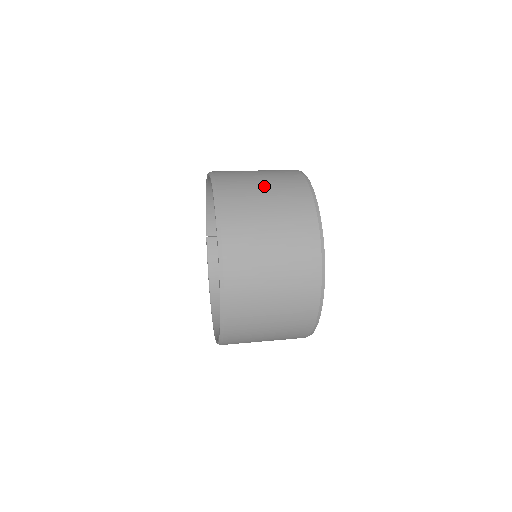
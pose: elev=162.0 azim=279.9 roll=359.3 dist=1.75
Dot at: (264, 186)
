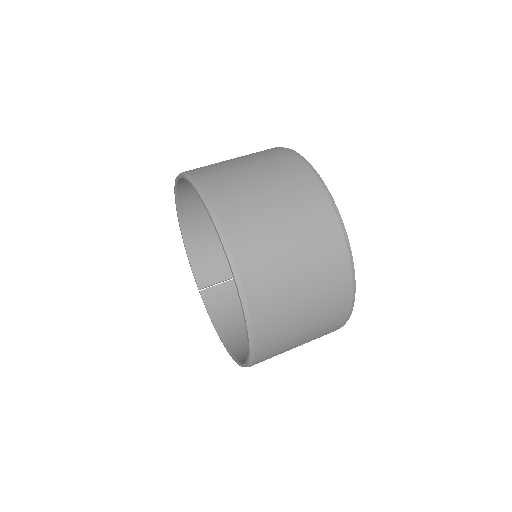
Dot at: occluded
